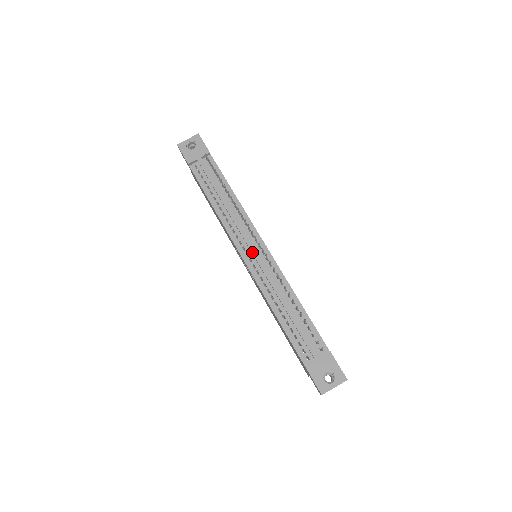
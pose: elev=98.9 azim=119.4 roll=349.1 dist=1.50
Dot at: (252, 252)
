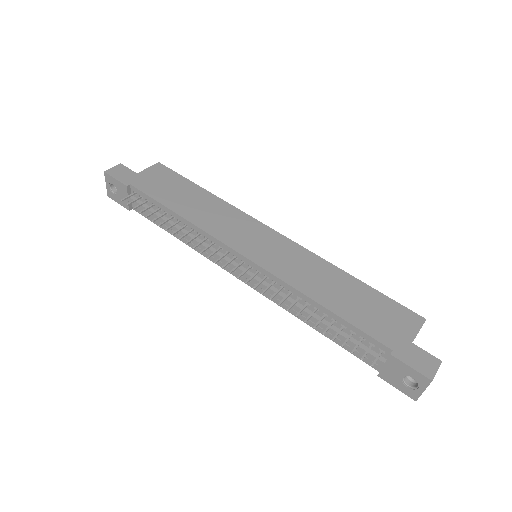
Dot at: occluded
